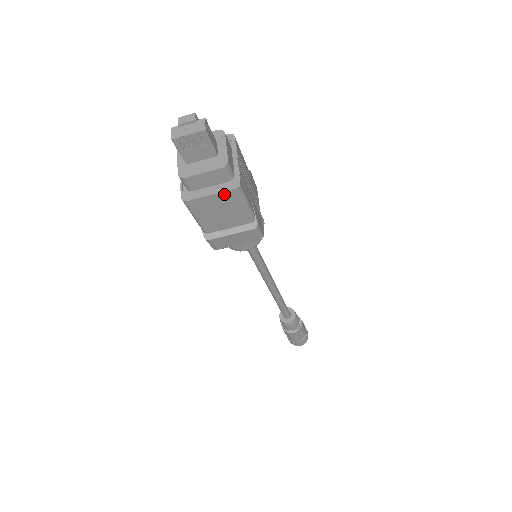
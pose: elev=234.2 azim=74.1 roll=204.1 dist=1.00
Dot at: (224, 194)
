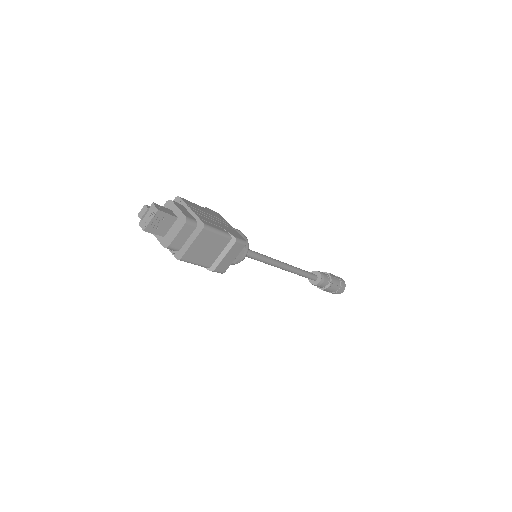
Dot at: (199, 237)
